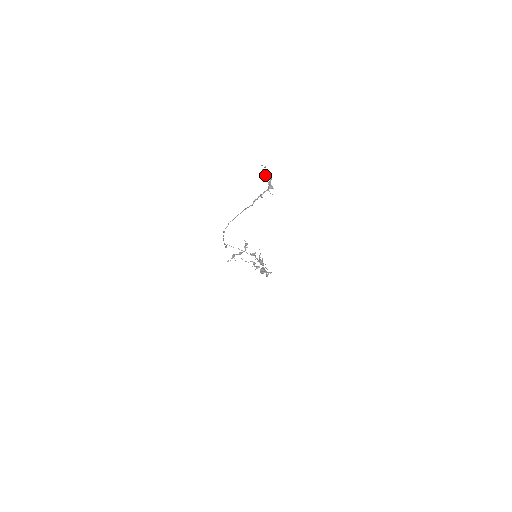
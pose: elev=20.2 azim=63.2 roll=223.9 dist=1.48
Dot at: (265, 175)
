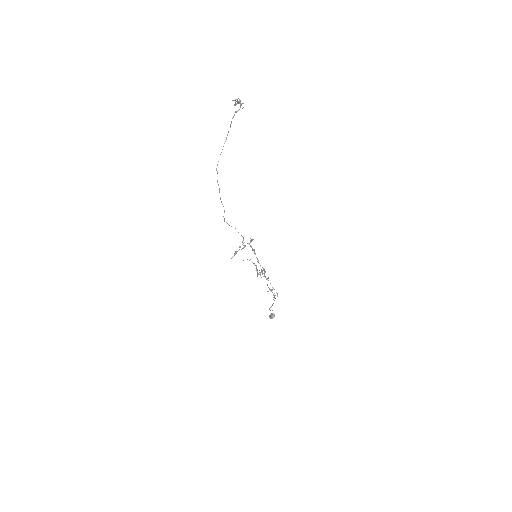
Dot at: (236, 99)
